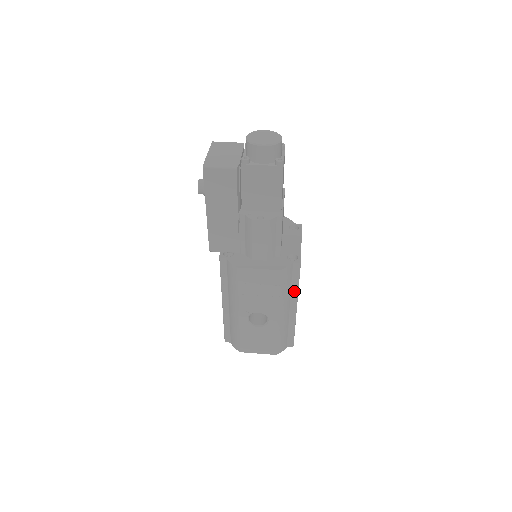
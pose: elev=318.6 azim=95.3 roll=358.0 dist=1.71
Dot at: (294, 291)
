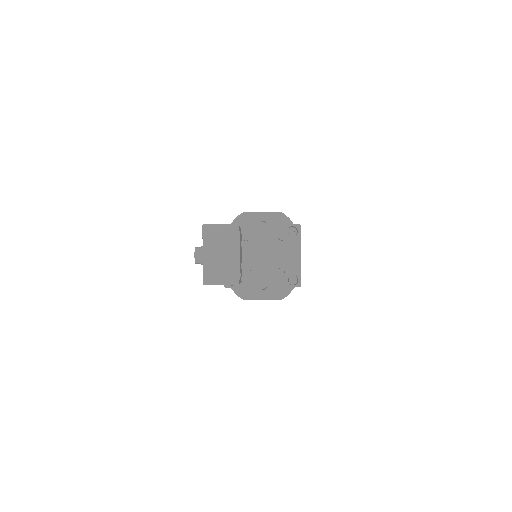
Dot at: occluded
